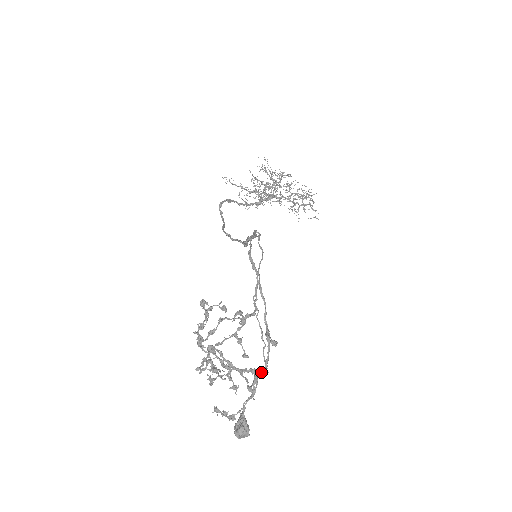
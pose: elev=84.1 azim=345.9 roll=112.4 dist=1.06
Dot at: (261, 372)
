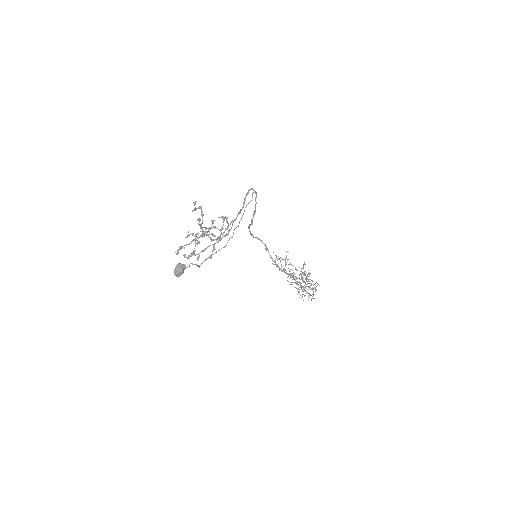
Dot at: (211, 239)
